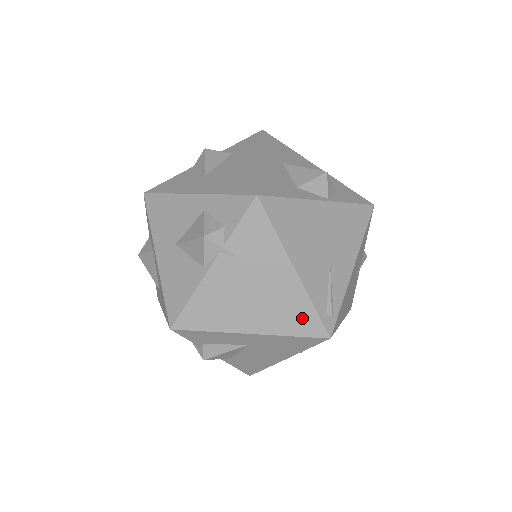
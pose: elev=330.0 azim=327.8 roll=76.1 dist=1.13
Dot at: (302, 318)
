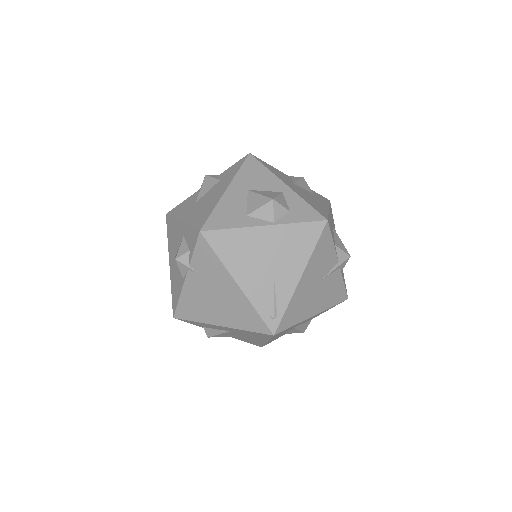
Dot at: (251, 319)
